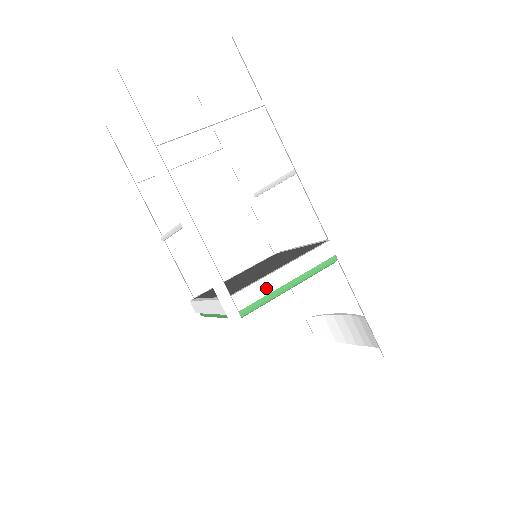
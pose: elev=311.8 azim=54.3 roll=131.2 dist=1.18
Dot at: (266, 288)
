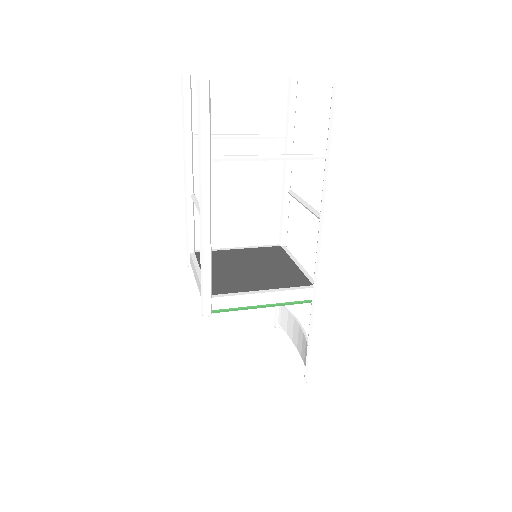
Dot at: (242, 302)
